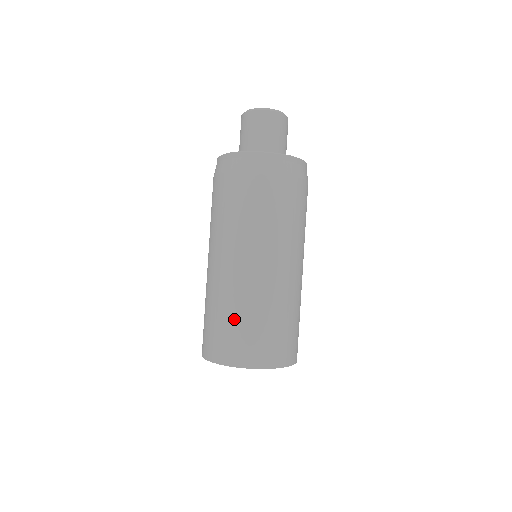
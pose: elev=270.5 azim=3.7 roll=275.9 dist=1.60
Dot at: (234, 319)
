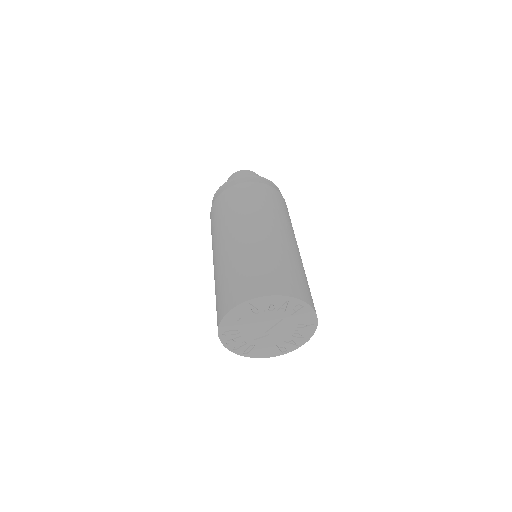
Dot at: (261, 262)
